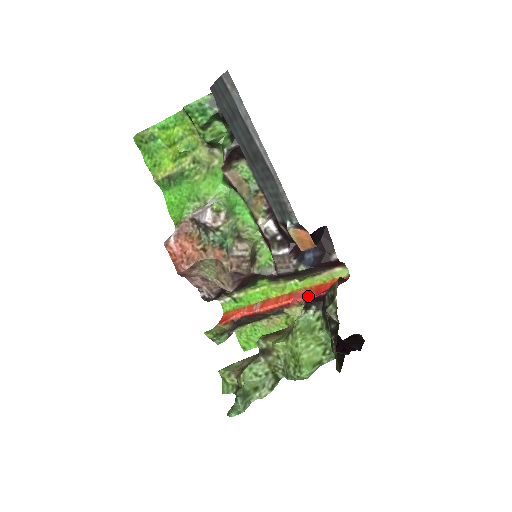
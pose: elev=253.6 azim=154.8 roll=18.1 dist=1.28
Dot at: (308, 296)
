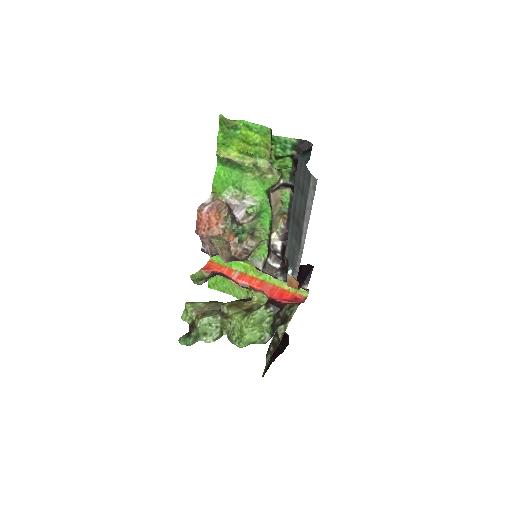
Dot at: (273, 295)
